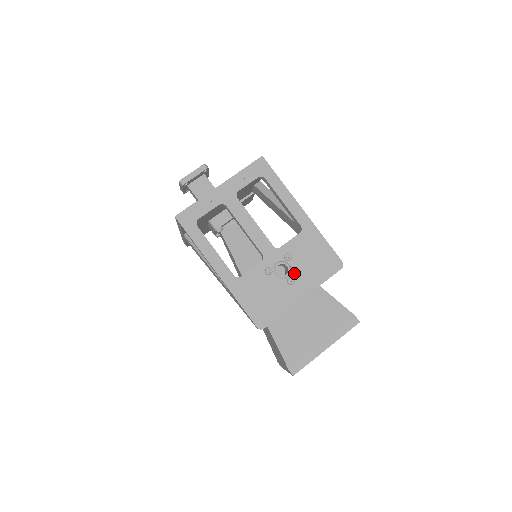
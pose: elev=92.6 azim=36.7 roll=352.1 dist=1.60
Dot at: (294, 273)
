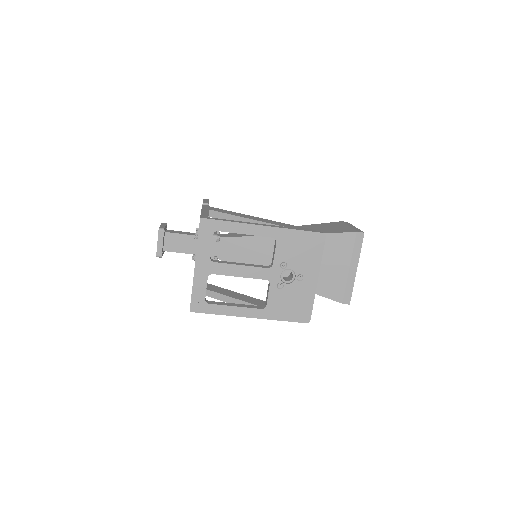
Dot at: (297, 271)
